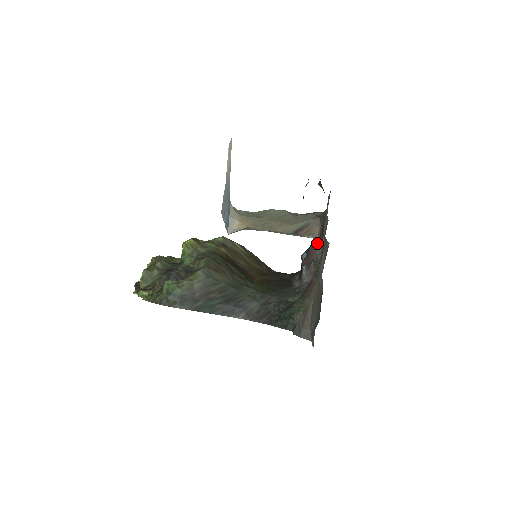
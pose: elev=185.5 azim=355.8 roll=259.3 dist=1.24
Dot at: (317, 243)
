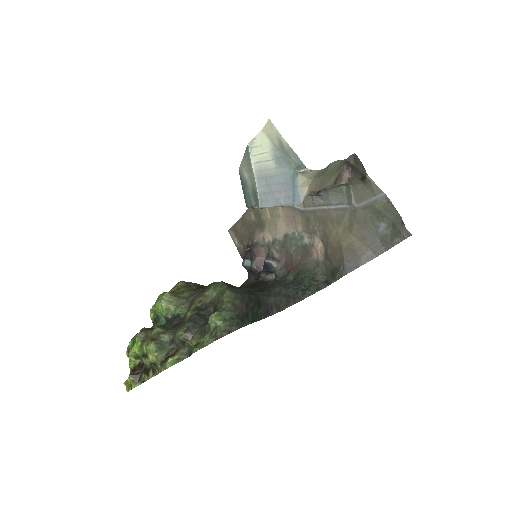
Dot at: (364, 174)
